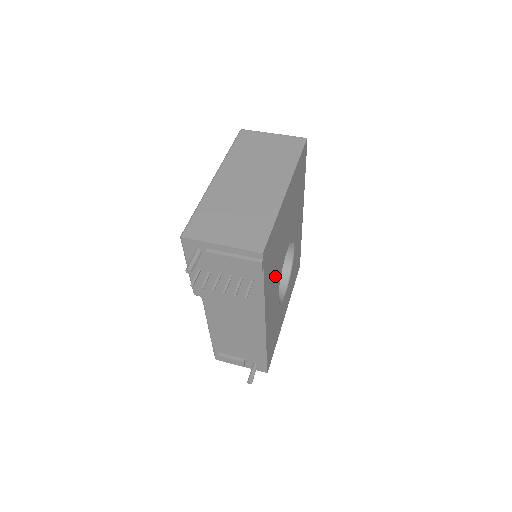
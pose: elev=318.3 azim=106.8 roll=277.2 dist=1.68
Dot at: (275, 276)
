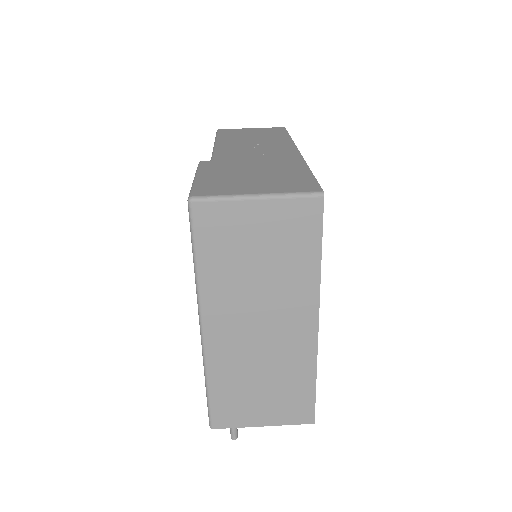
Dot at: occluded
